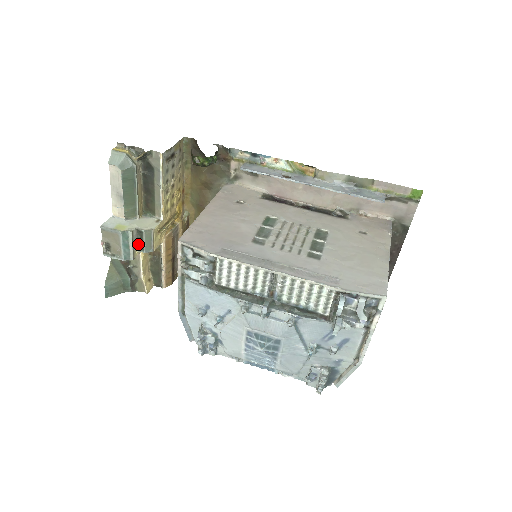
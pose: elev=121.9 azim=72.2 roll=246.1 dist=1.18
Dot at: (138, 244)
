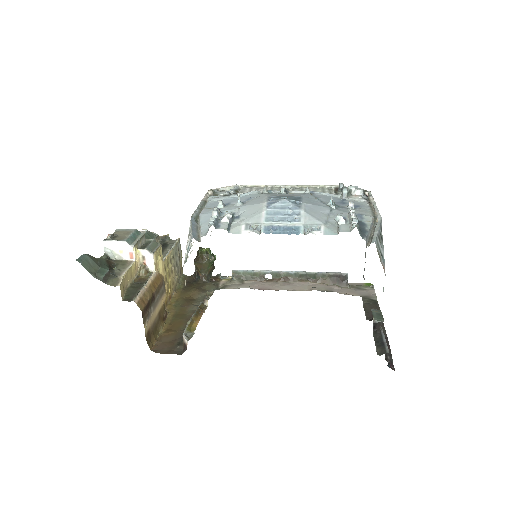
Dot at: occluded
